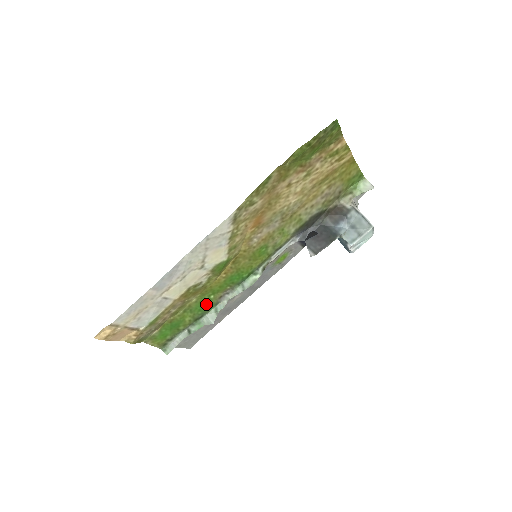
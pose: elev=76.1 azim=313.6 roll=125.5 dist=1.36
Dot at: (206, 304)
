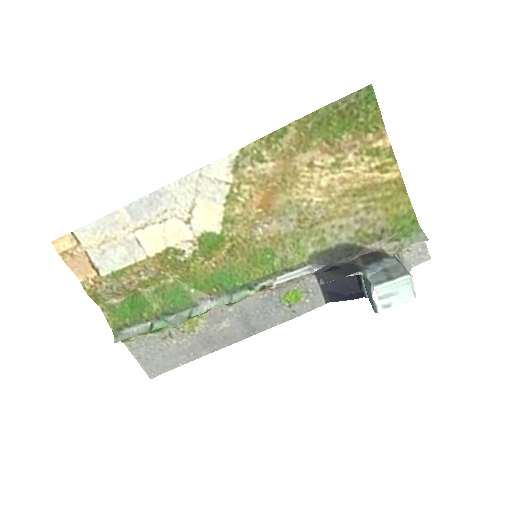
Dot at: (183, 297)
